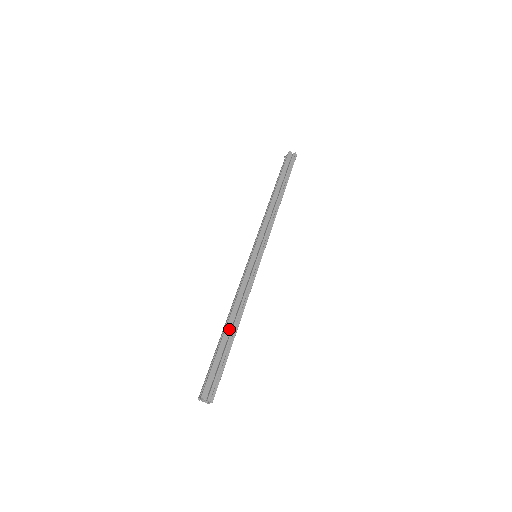
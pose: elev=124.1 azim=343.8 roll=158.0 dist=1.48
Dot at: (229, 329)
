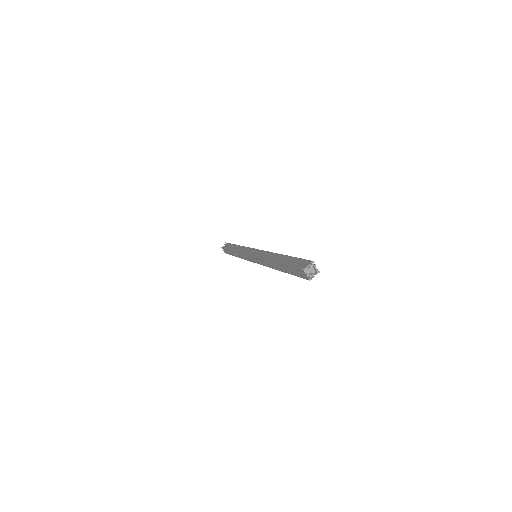
Dot at: (278, 260)
